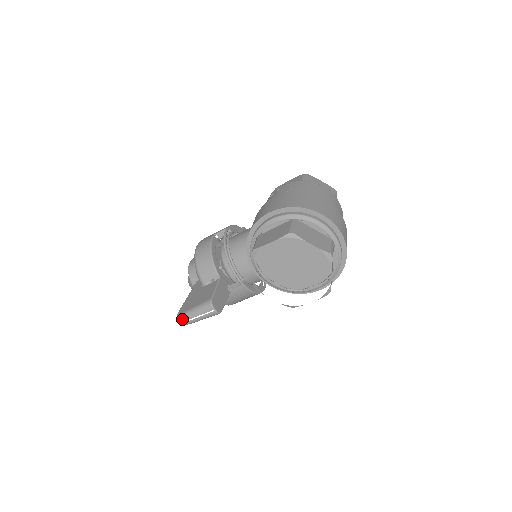
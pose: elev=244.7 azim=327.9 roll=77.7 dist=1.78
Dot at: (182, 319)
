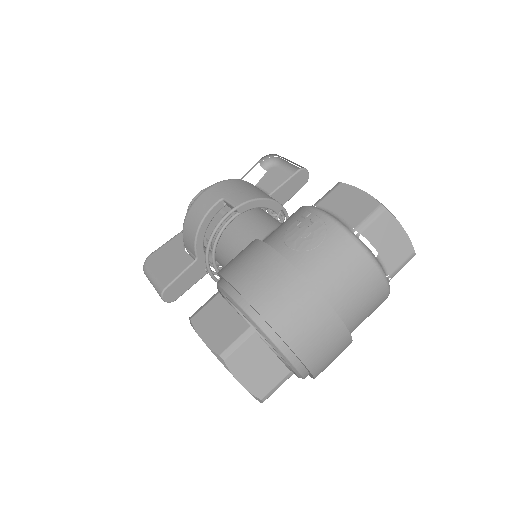
Dot at: (144, 271)
